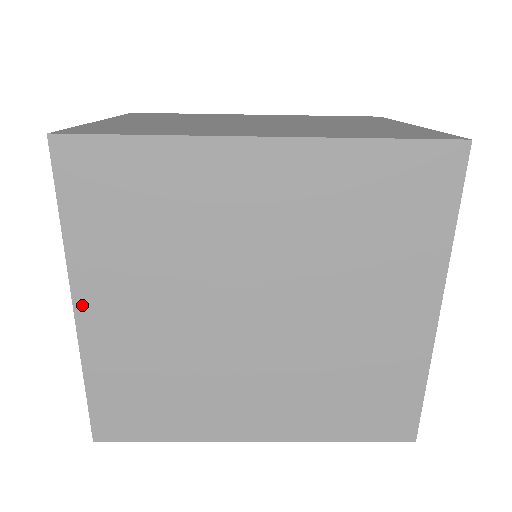
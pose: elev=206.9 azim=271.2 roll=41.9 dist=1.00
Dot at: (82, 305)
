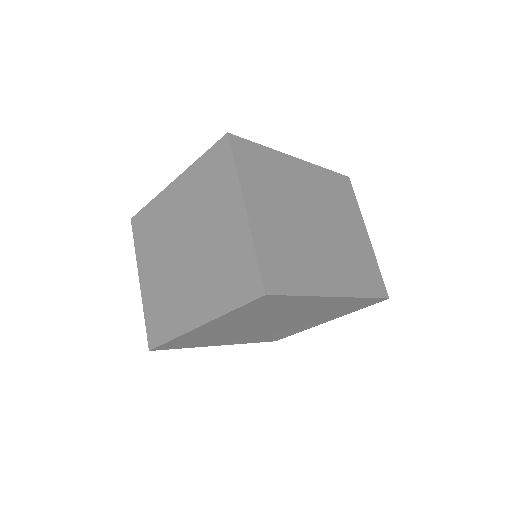
Dot at: (205, 326)
